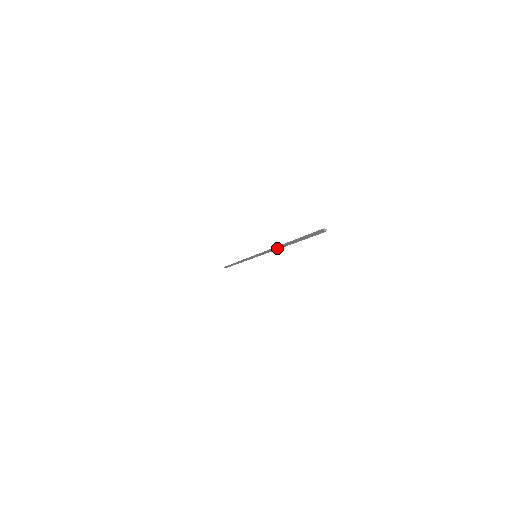
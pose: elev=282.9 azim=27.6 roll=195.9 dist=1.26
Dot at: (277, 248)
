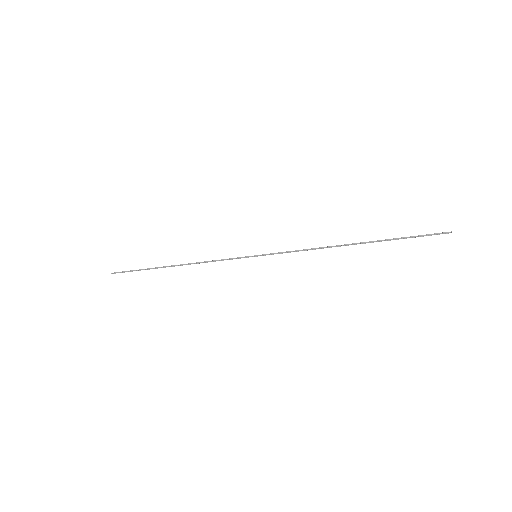
Dot at: occluded
